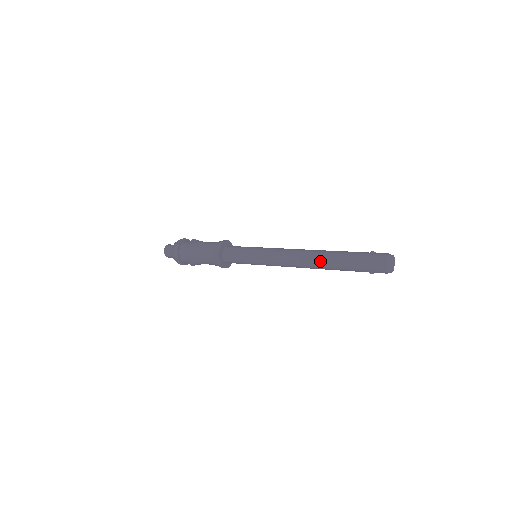
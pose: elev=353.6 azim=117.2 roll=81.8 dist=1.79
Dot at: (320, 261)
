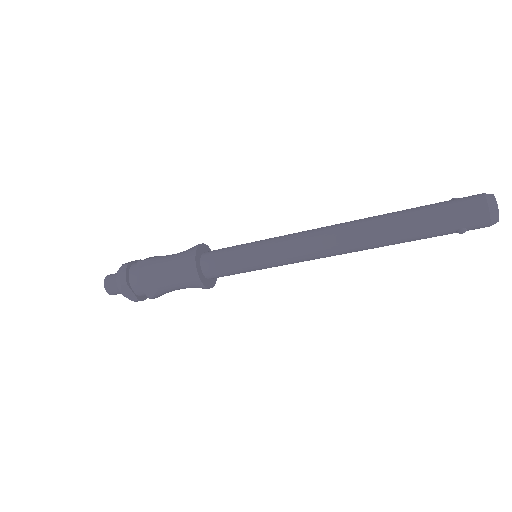
Dot at: (369, 229)
